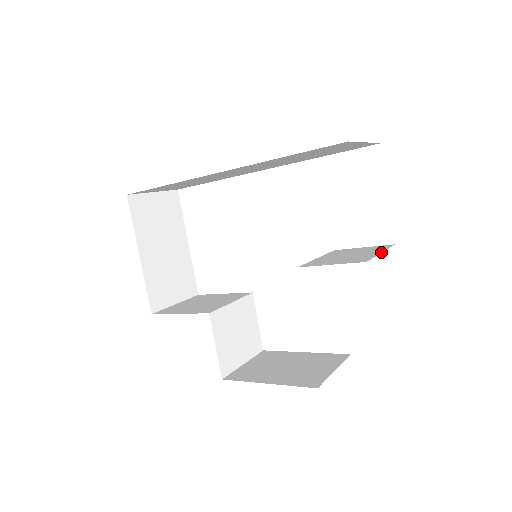
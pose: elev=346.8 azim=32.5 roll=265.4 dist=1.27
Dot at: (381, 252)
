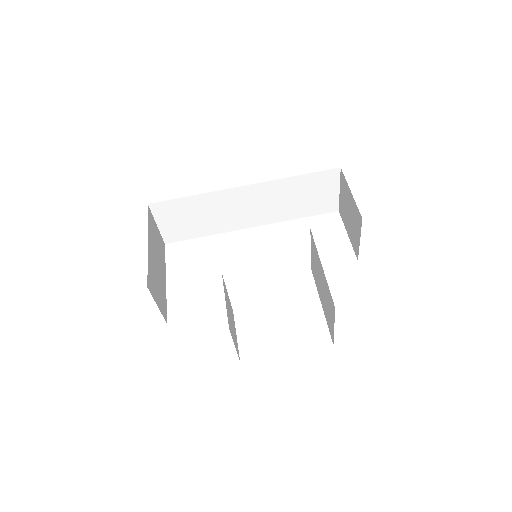
Dot at: (359, 241)
